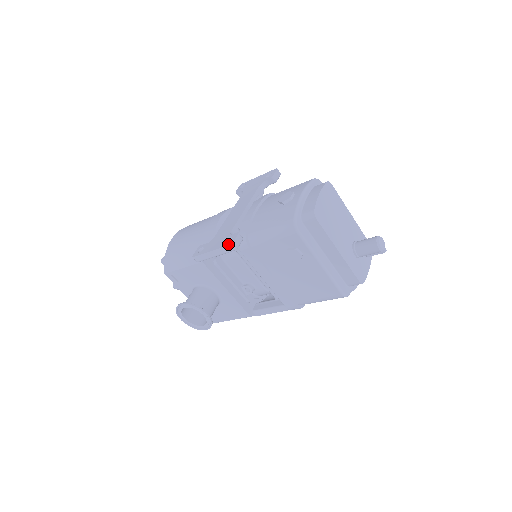
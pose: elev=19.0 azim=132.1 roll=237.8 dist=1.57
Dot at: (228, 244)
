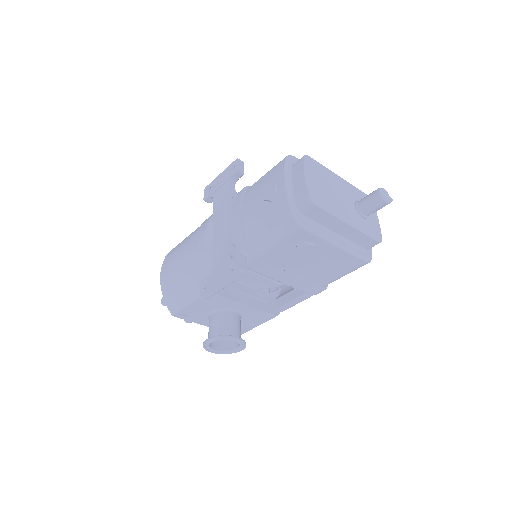
Dot at: (235, 271)
